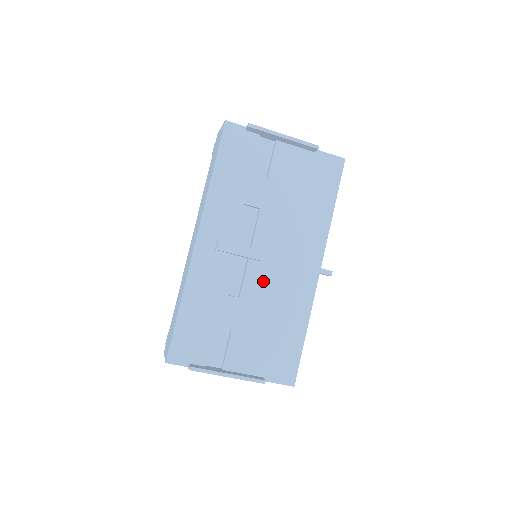
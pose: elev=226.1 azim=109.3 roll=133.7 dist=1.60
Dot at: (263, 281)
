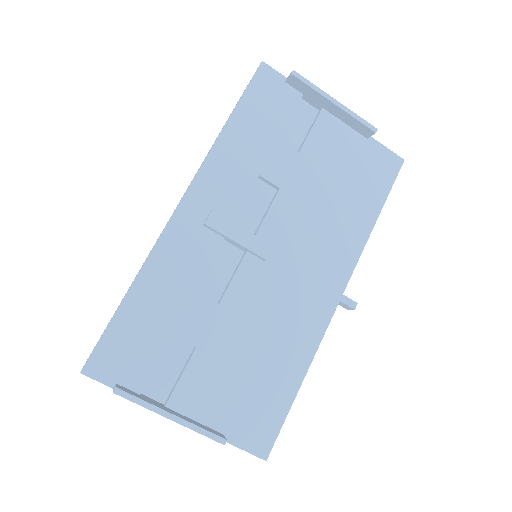
Dot at: (259, 289)
